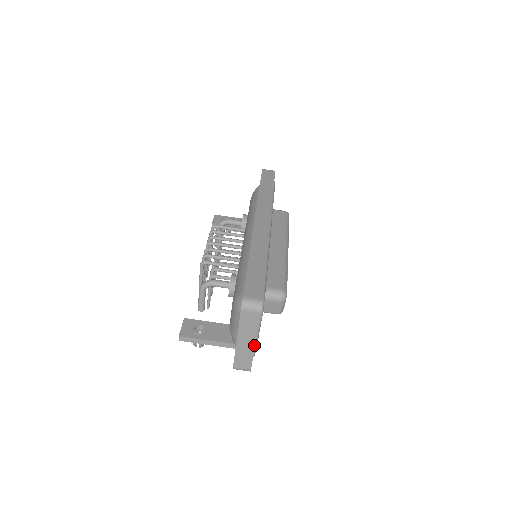
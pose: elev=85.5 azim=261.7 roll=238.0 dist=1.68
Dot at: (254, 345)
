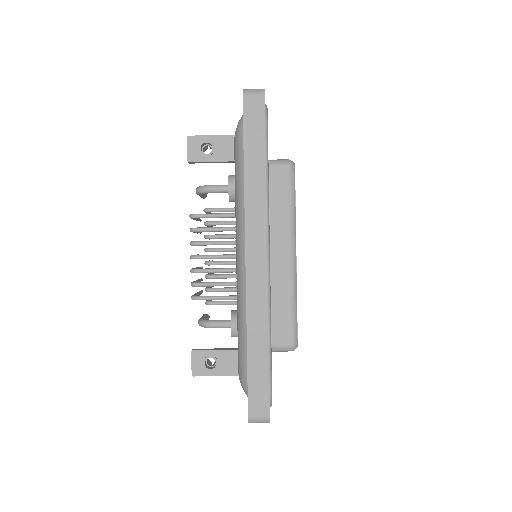
Dot at: occluded
